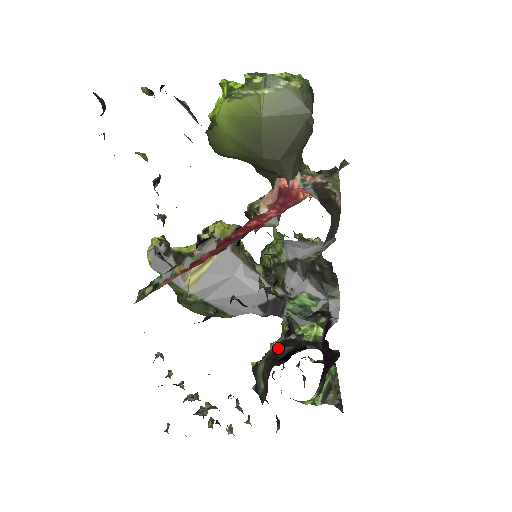
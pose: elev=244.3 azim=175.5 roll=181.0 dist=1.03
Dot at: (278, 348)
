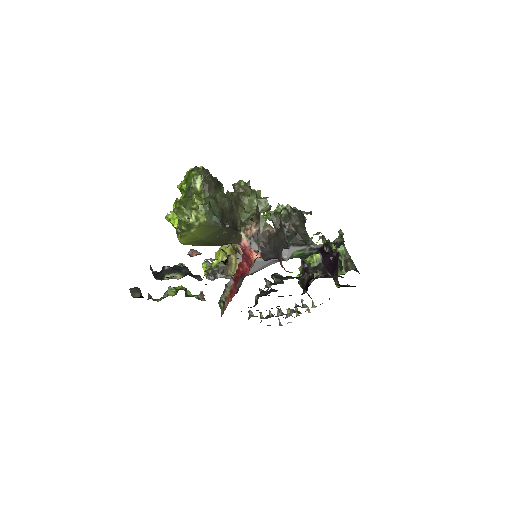
Dot at: occluded
